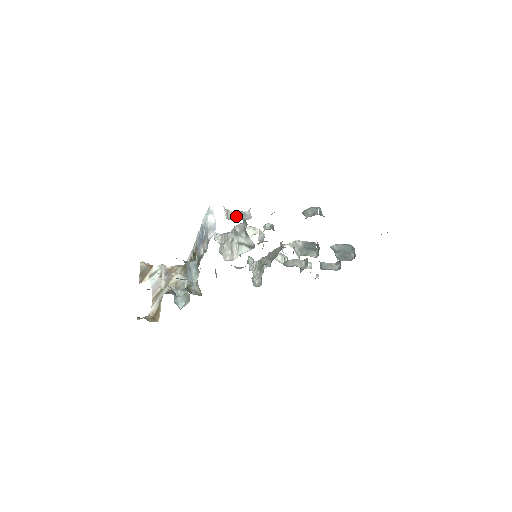
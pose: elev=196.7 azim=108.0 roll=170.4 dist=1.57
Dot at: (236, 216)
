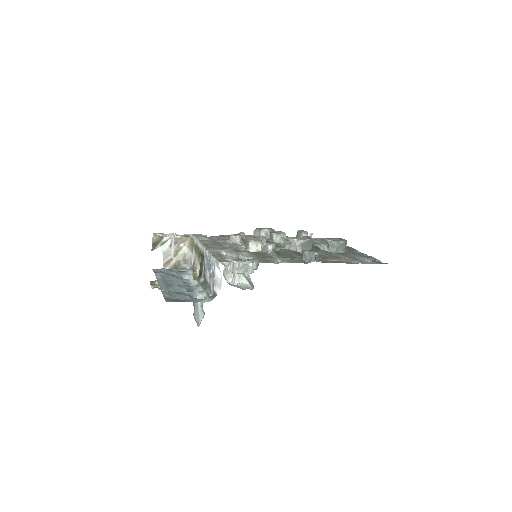
Dot at: (241, 268)
